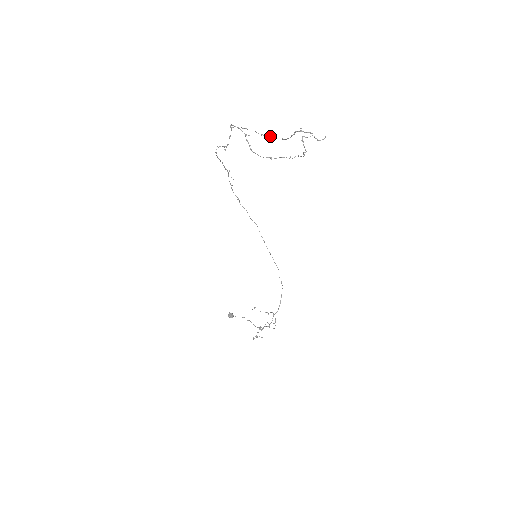
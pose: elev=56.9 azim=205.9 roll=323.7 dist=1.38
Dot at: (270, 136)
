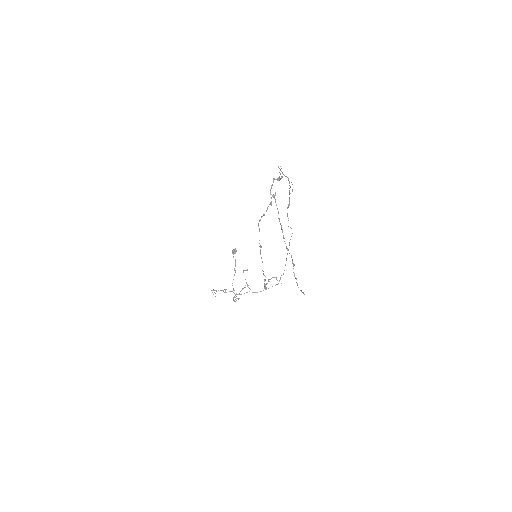
Dot at: occluded
